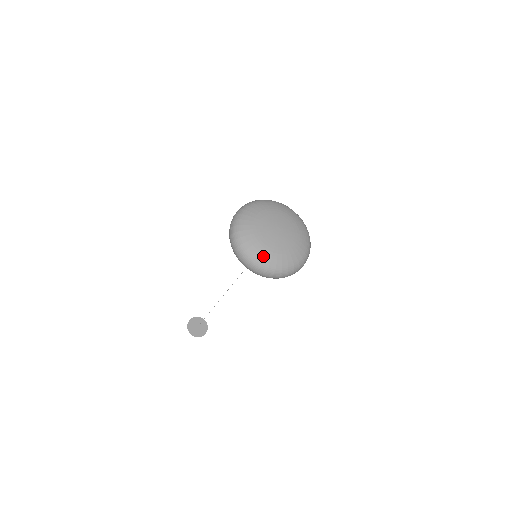
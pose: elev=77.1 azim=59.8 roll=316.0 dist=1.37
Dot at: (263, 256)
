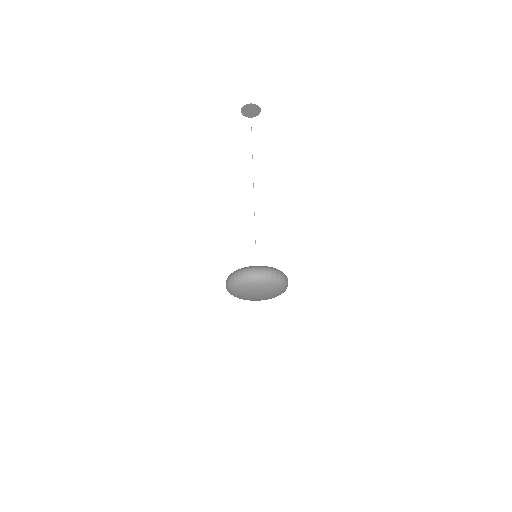
Dot at: occluded
